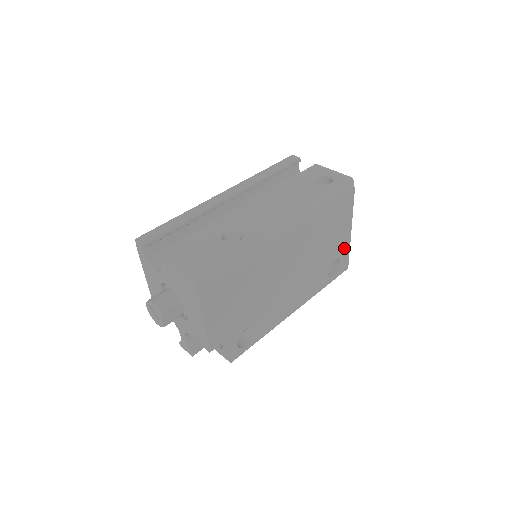
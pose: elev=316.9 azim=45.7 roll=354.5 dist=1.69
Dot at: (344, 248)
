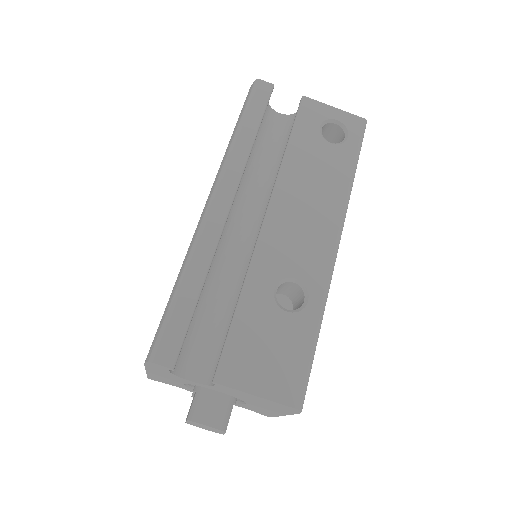
Dot at: occluded
